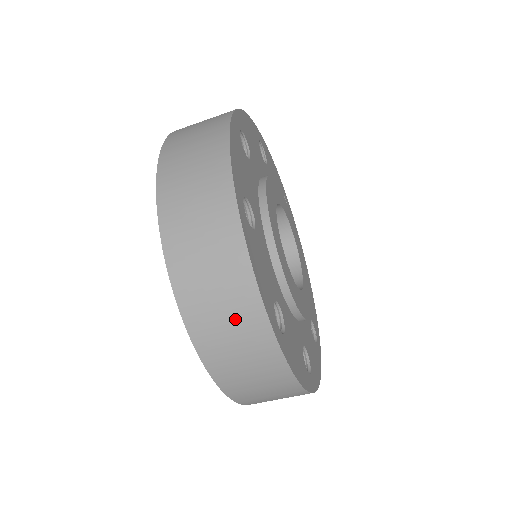
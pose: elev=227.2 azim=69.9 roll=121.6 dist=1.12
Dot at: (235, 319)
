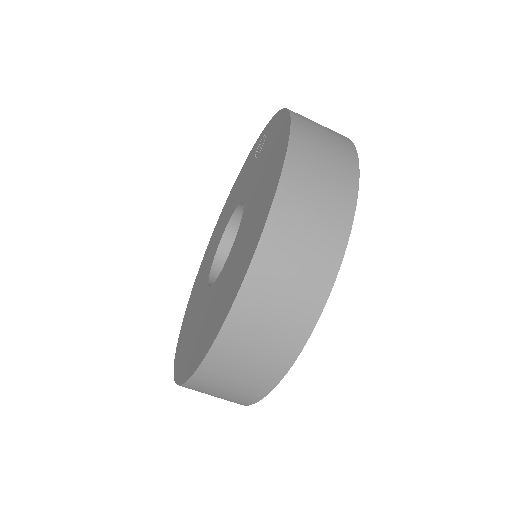
Dot at: (273, 340)
